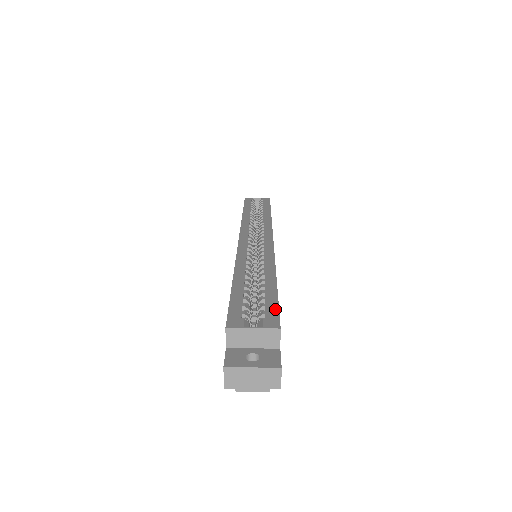
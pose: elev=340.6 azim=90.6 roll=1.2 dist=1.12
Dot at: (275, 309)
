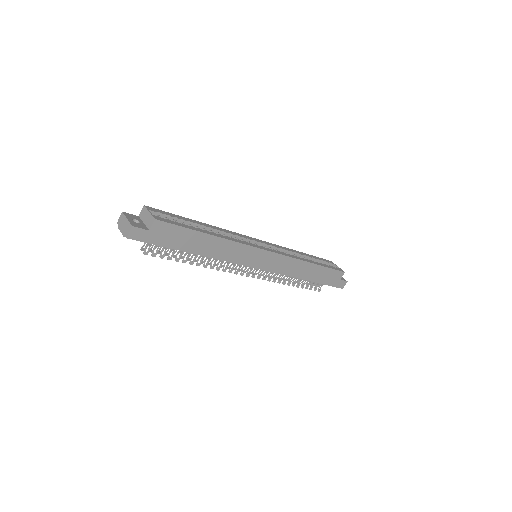
Dot at: (174, 223)
